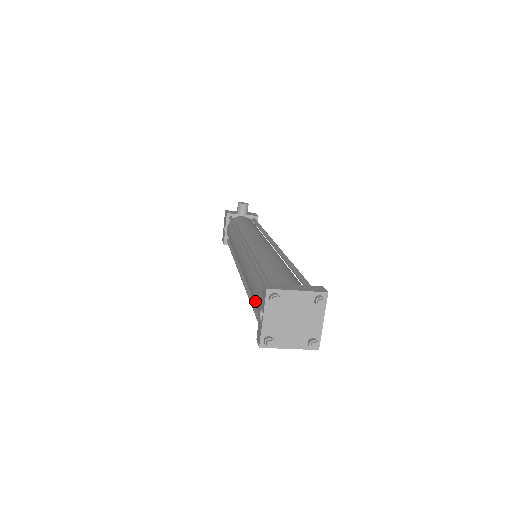
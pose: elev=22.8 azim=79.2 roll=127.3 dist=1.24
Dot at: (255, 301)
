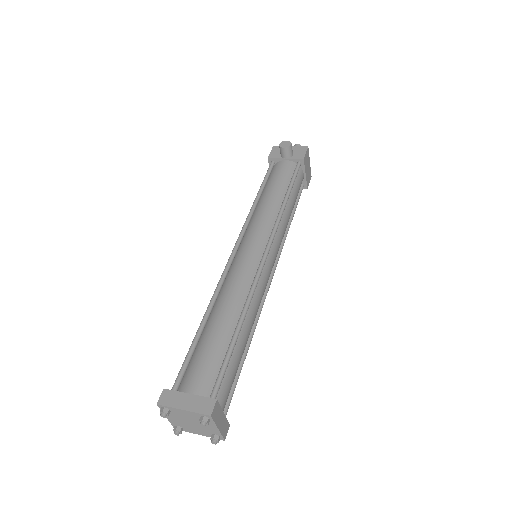
Dot at: occluded
